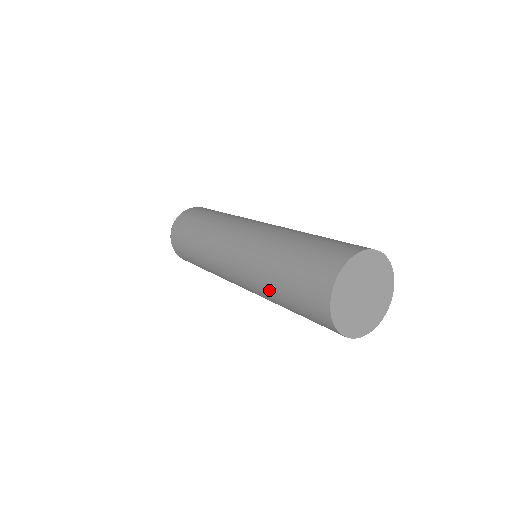
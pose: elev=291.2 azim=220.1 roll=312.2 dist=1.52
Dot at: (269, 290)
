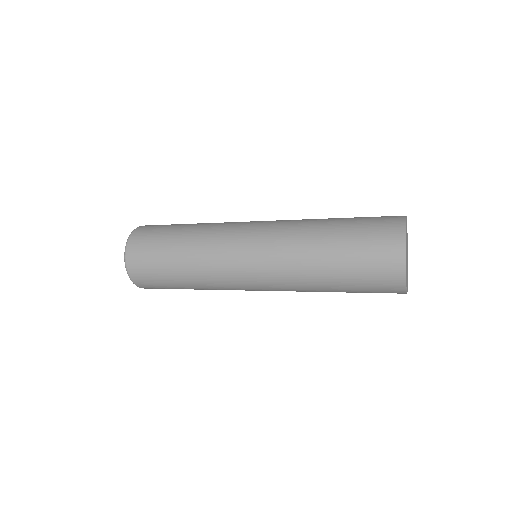
Dot at: (316, 275)
